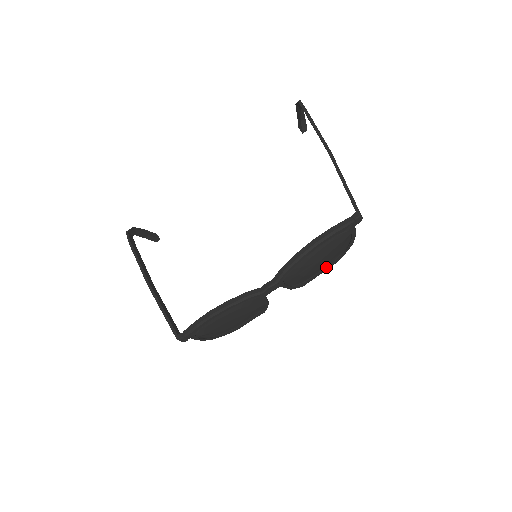
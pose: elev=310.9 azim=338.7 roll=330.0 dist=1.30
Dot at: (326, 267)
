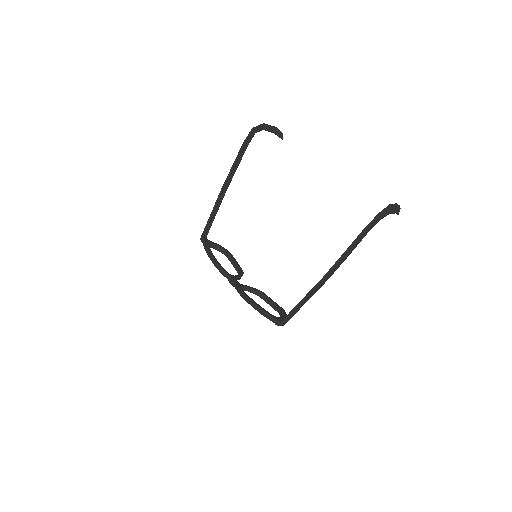
Dot at: (271, 305)
